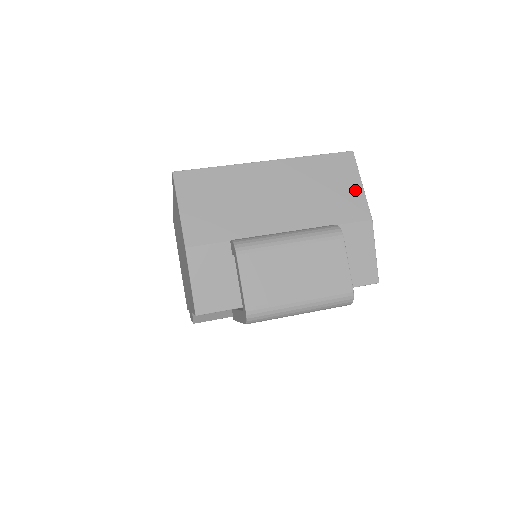
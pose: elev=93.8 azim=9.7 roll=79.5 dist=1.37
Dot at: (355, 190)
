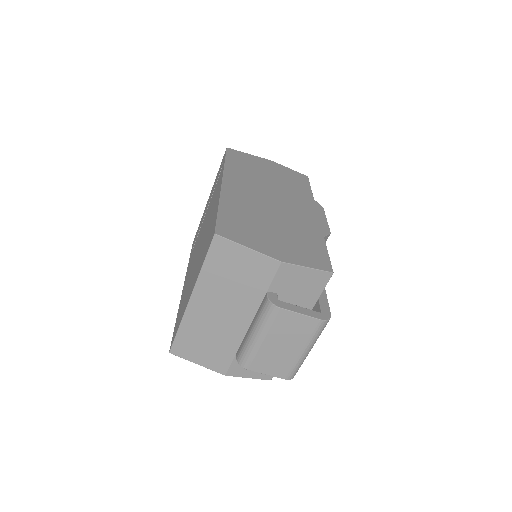
Dot at: (249, 257)
